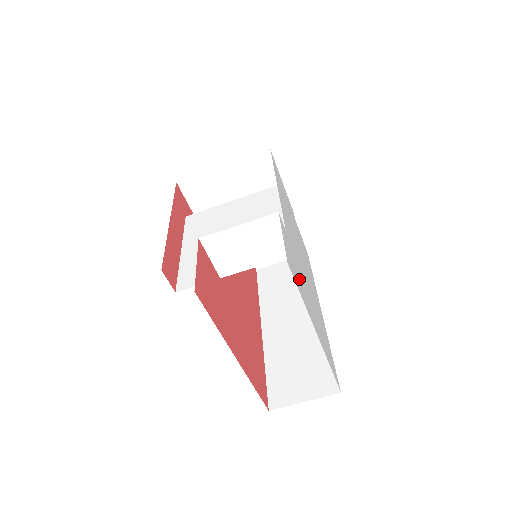
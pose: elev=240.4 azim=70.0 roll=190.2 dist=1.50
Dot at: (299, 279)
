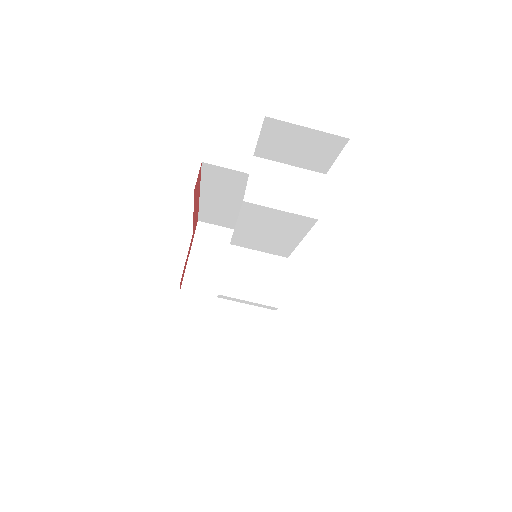
Dot at: occluded
